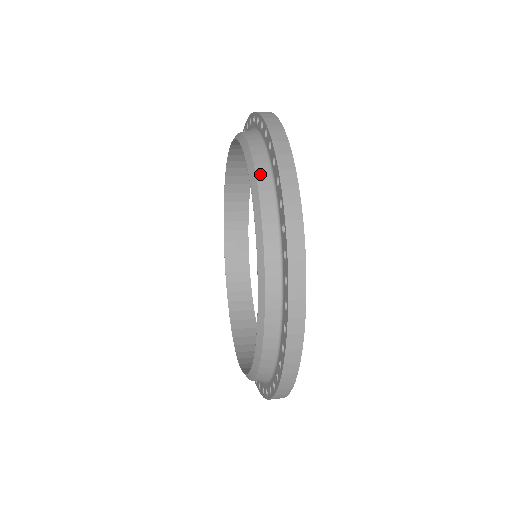
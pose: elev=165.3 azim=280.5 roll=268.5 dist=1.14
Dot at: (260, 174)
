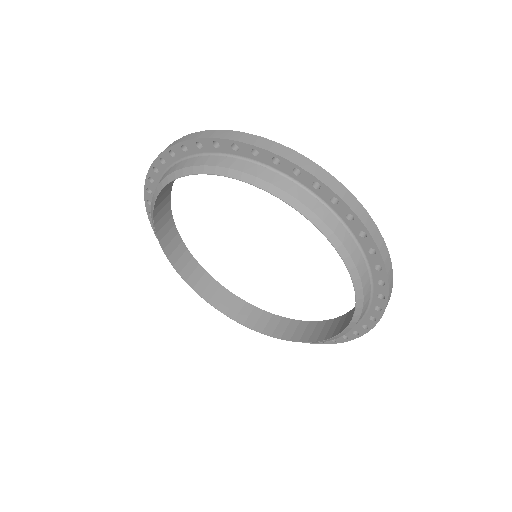
Dot at: (357, 262)
